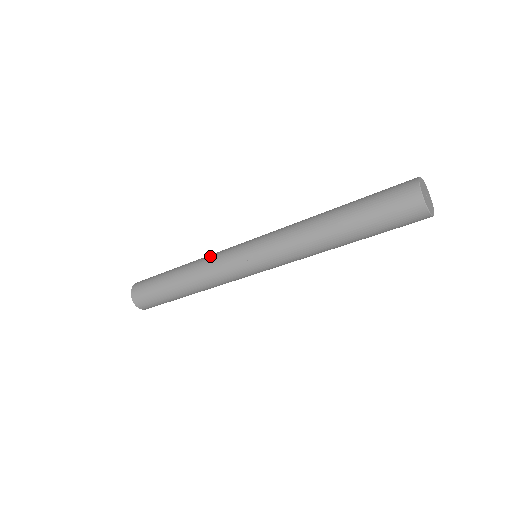
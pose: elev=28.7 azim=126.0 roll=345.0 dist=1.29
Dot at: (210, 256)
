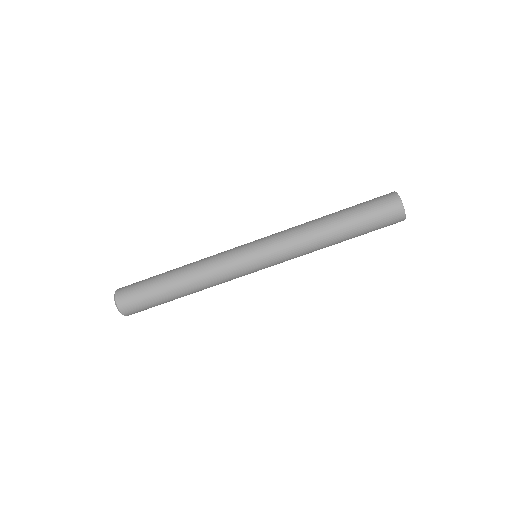
Dot at: (211, 258)
